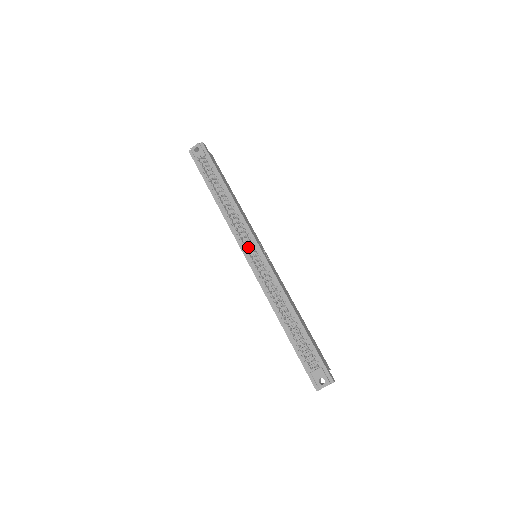
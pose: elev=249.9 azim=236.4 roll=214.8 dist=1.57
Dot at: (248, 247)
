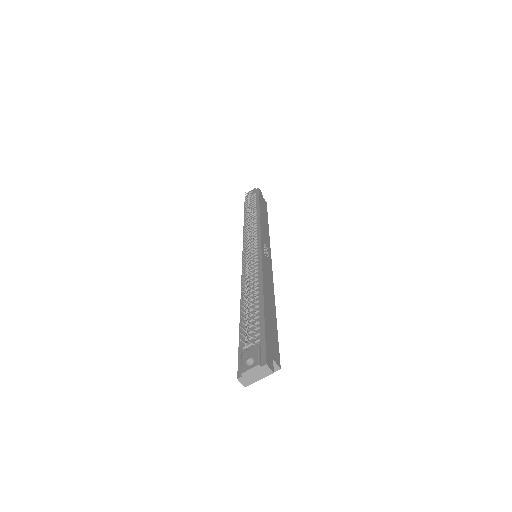
Dot at: (250, 245)
